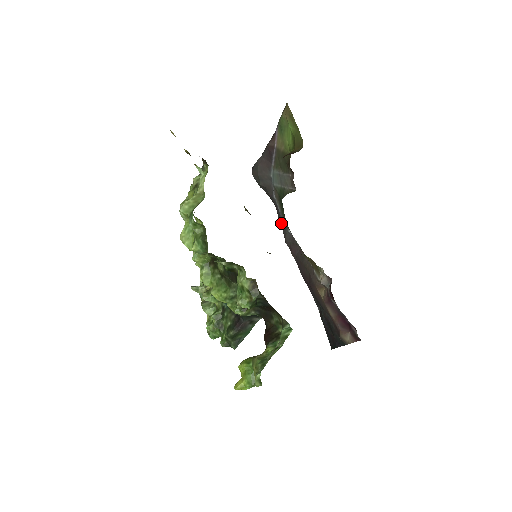
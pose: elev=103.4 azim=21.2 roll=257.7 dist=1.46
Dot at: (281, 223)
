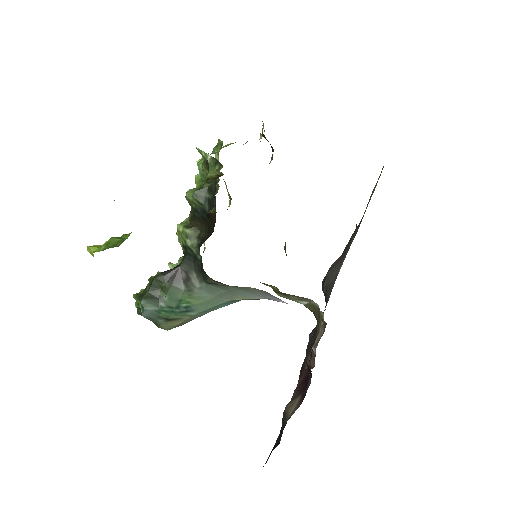
Dot at: occluded
